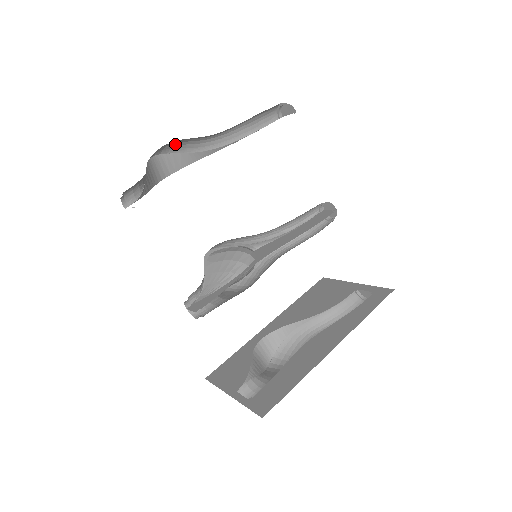
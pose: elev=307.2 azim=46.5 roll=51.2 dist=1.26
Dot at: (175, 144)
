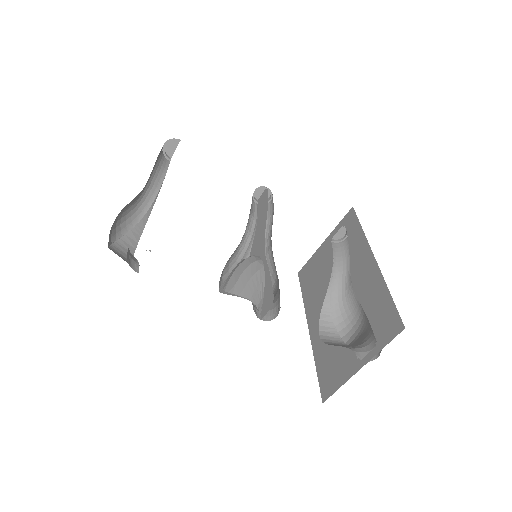
Dot at: (117, 225)
